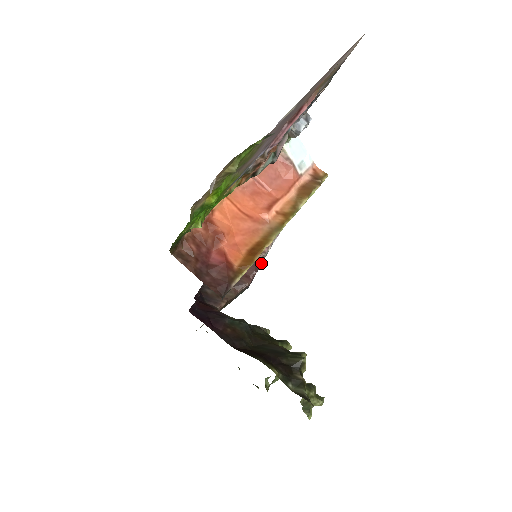
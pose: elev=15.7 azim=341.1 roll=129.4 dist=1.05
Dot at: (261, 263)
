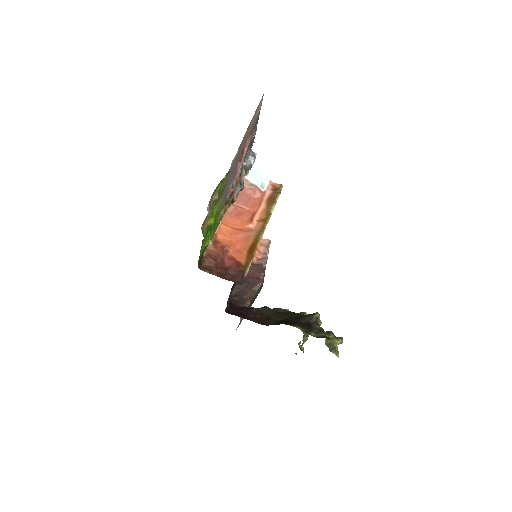
Dot at: (265, 266)
